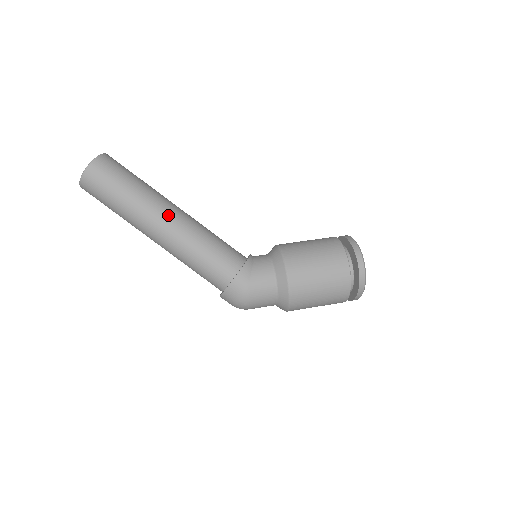
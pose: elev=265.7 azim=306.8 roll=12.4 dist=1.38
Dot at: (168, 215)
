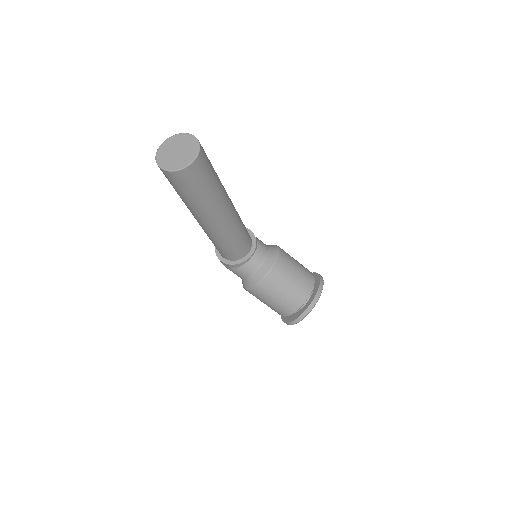
Dot at: (205, 224)
